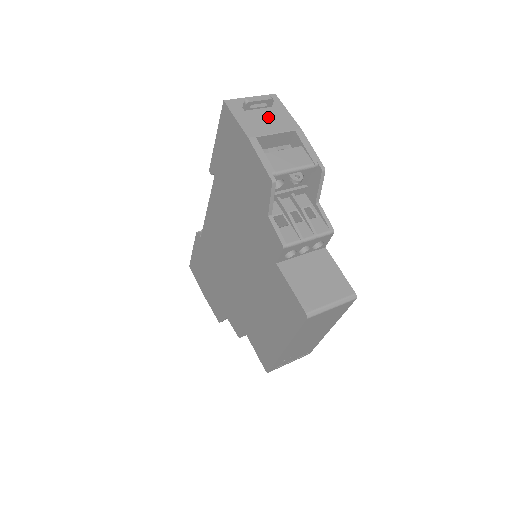
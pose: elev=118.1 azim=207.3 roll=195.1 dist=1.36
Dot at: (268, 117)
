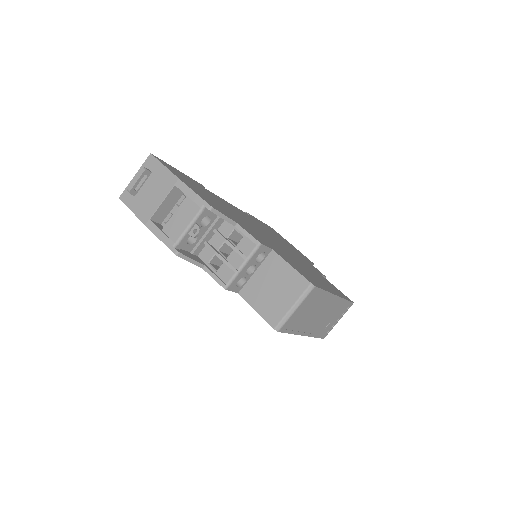
Dot at: (152, 188)
